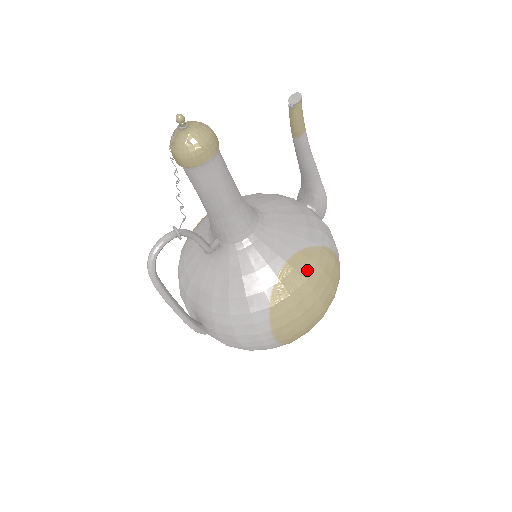
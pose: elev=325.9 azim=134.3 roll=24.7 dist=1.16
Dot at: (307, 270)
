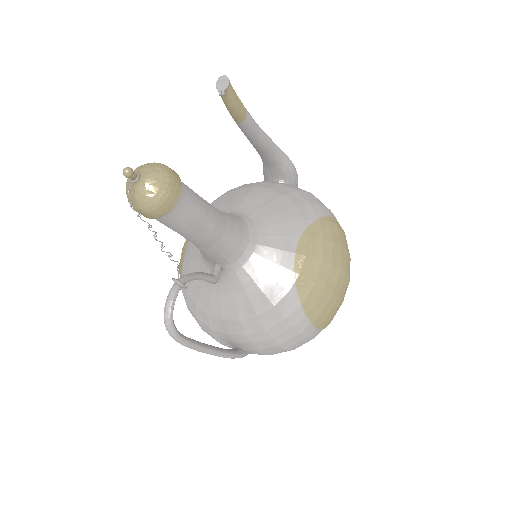
Dot at: (318, 250)
